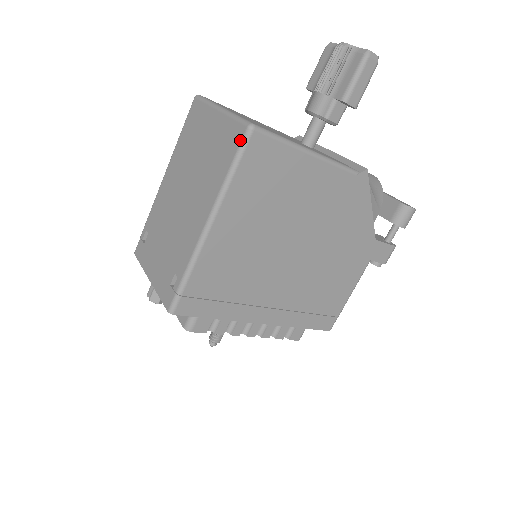
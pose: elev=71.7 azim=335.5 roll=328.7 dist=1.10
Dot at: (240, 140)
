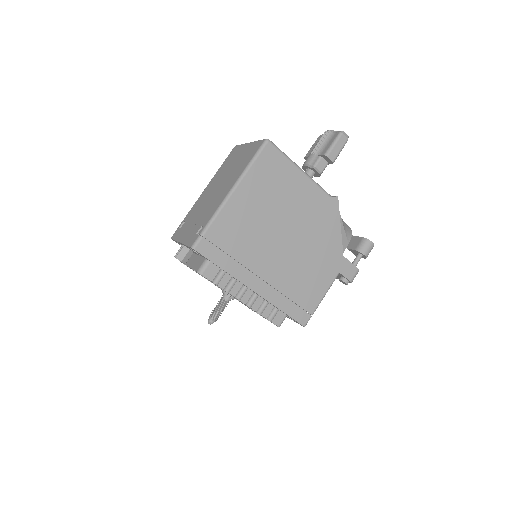
Dot at: (259, 146)
